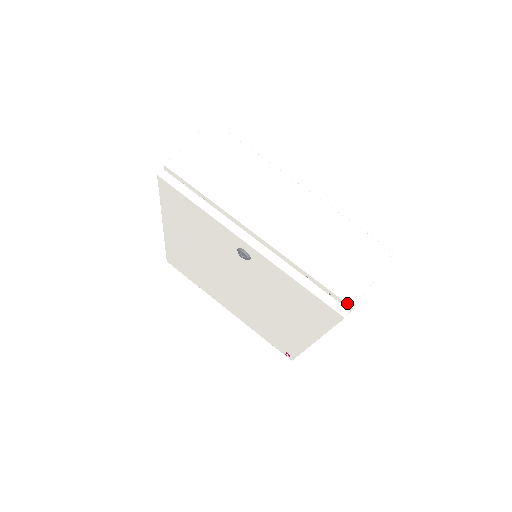
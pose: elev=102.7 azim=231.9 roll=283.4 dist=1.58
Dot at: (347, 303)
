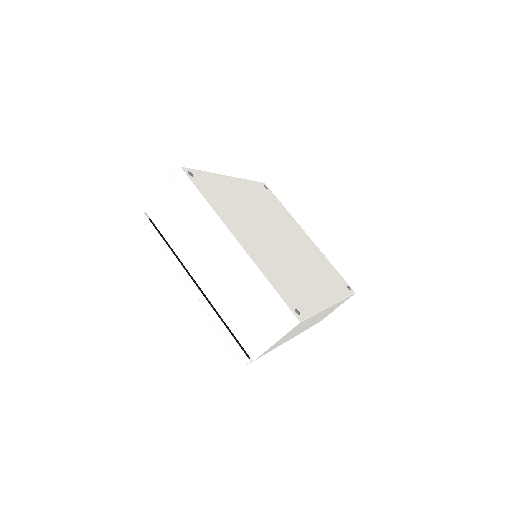
Dot at: (249, 355)
